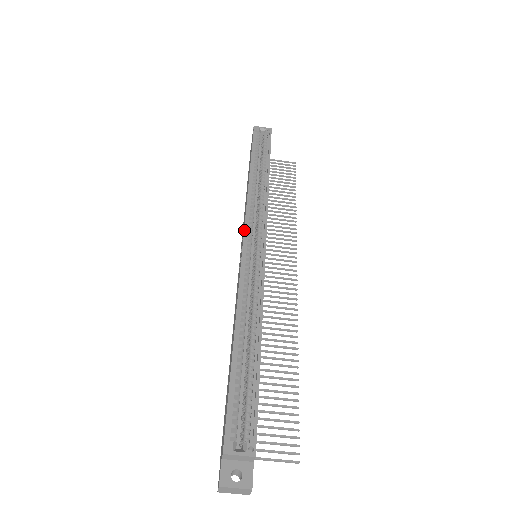
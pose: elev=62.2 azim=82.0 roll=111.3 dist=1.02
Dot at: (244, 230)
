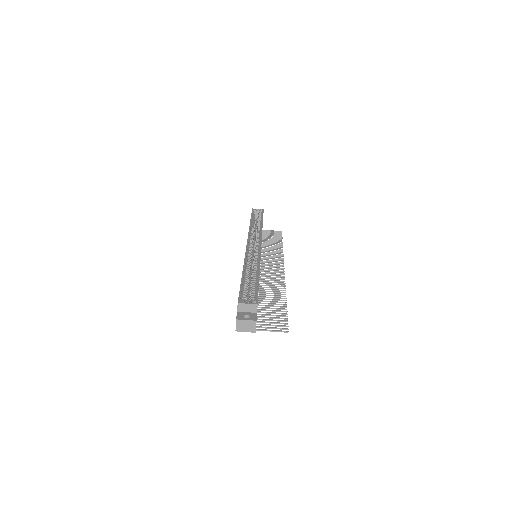
Dot at: (247, 240)
